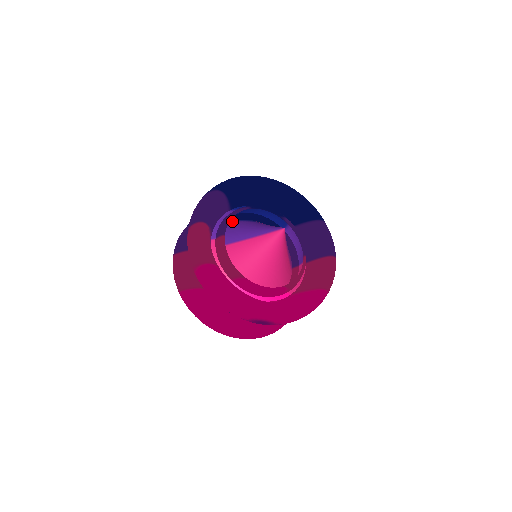
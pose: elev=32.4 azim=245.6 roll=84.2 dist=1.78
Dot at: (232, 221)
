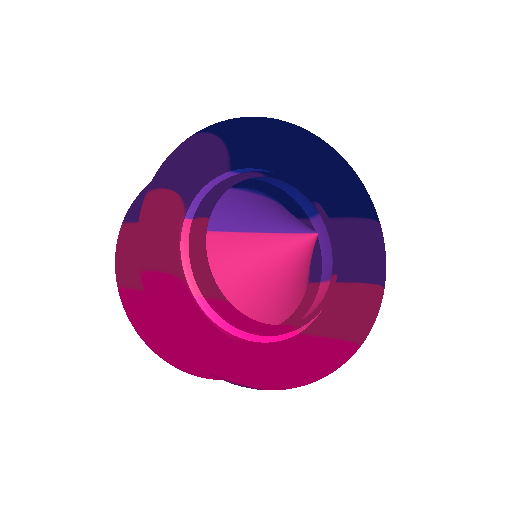
Dot at: (230, 188)
